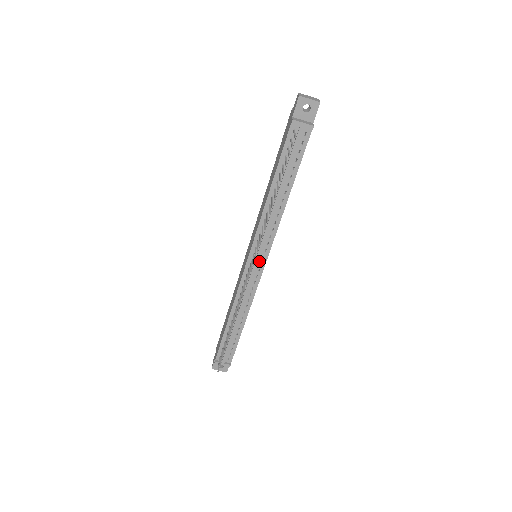
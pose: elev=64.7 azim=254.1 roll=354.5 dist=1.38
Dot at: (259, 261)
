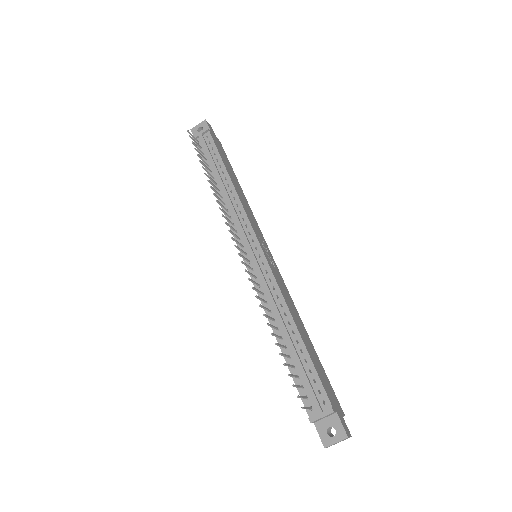
Dot at: (252, 248)
